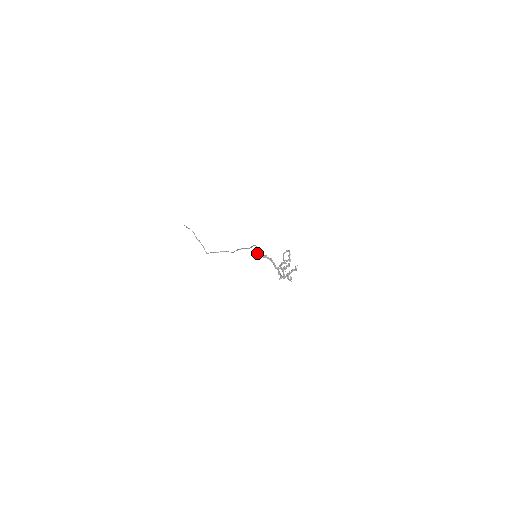
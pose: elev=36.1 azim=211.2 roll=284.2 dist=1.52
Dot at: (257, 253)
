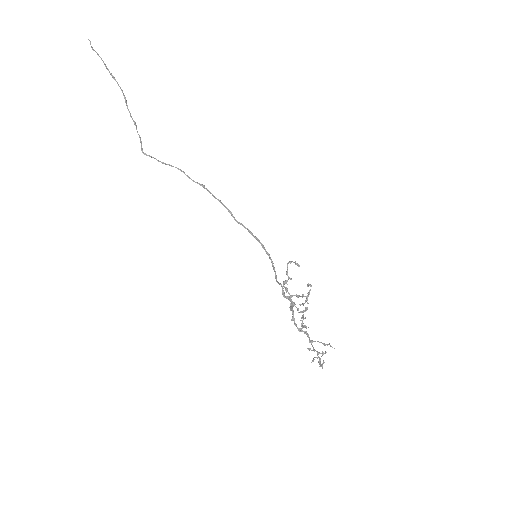
Dot at: (283, 293)
